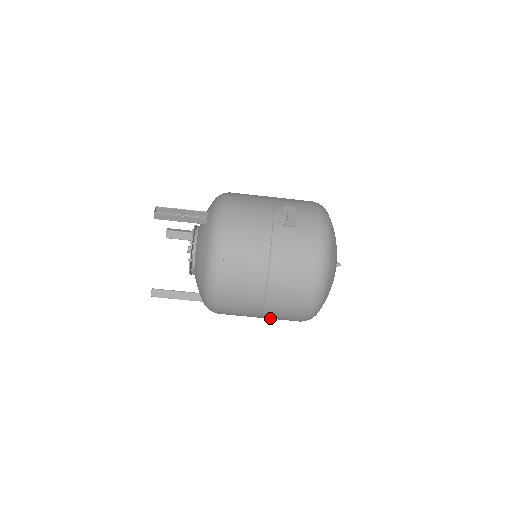
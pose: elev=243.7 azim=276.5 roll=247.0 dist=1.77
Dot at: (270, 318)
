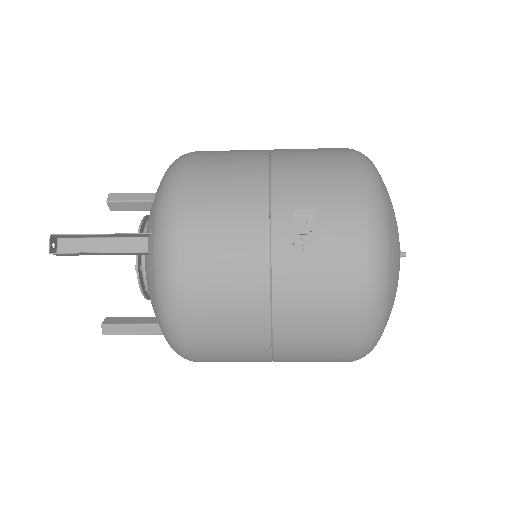
Dot at: occluded
